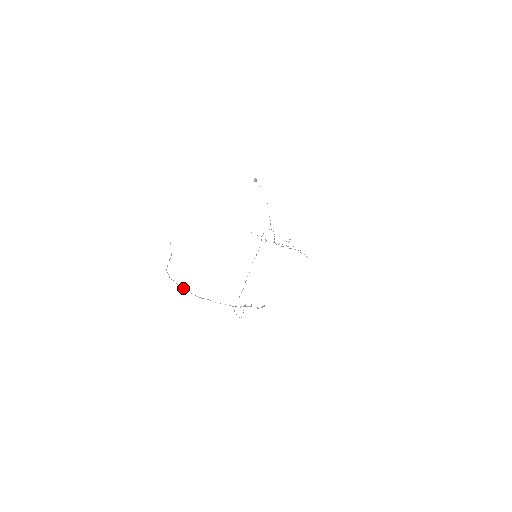
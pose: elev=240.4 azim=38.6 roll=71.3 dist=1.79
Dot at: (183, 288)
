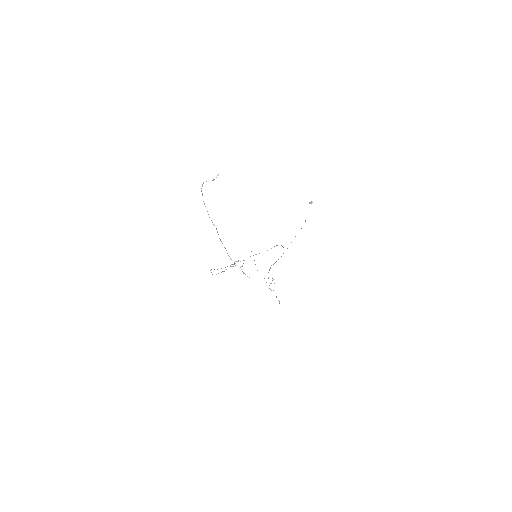
Dot at: occluded
